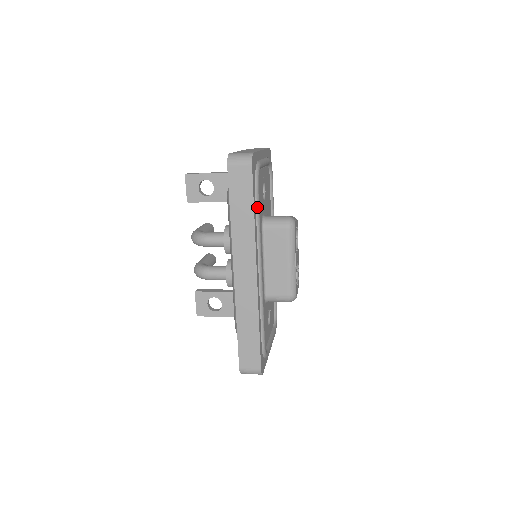
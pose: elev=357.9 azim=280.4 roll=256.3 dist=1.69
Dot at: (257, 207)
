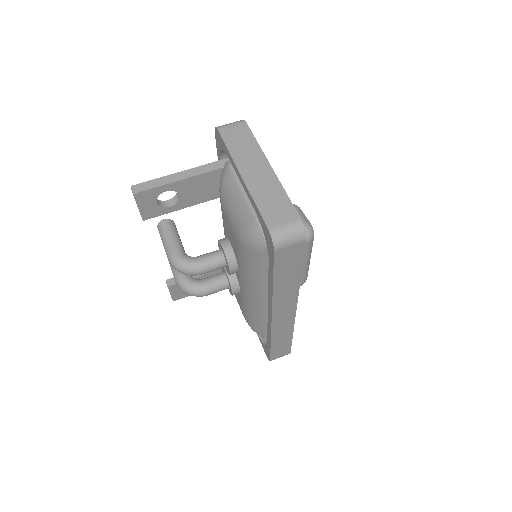
Dot at: occluded
